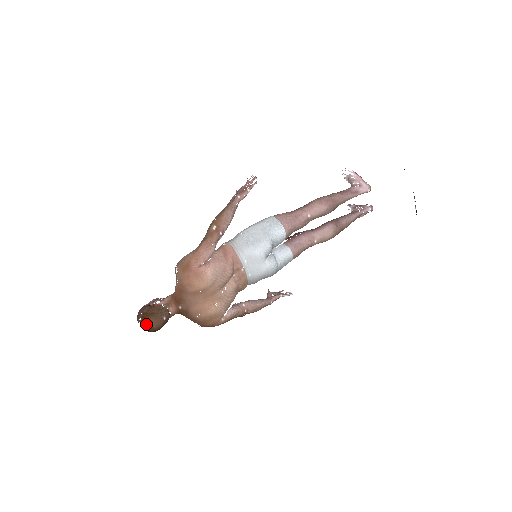
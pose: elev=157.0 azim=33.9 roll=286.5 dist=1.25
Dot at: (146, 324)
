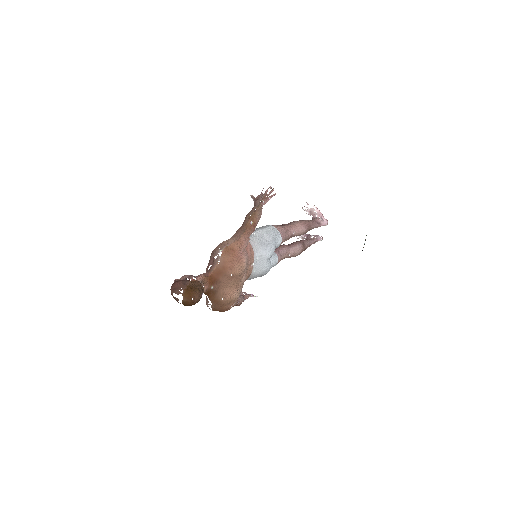
Dot at: (189, 297)
